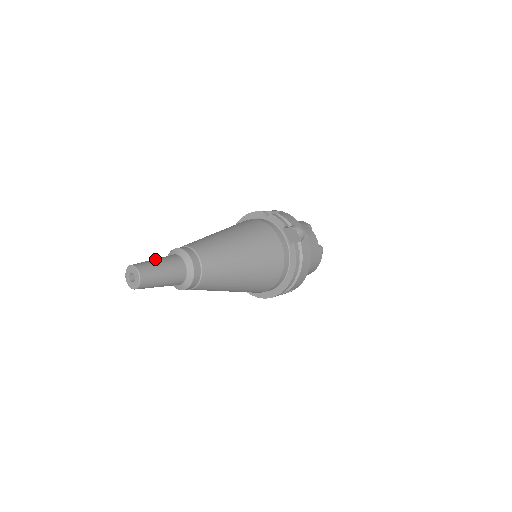
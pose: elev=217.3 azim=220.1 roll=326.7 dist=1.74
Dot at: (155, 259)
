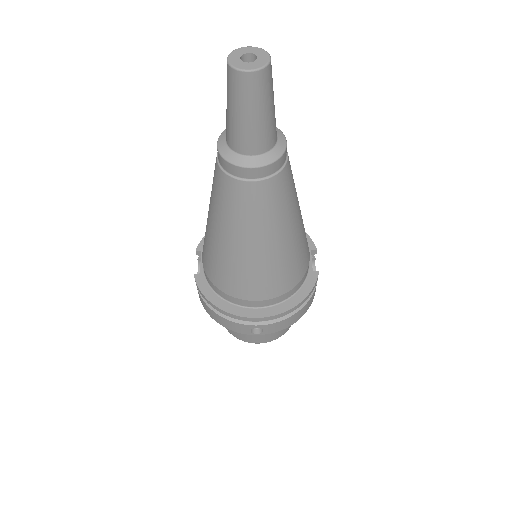
Dot at: occluded
